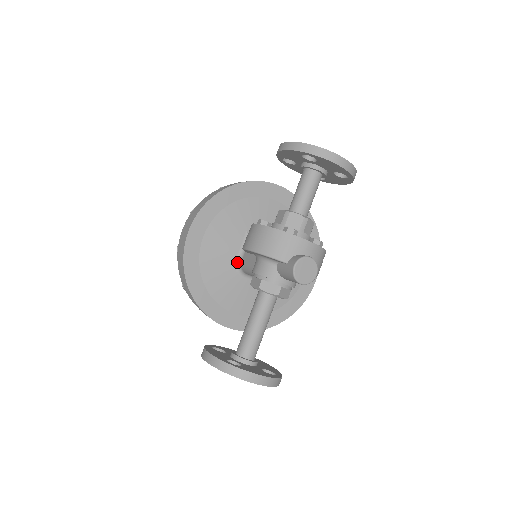
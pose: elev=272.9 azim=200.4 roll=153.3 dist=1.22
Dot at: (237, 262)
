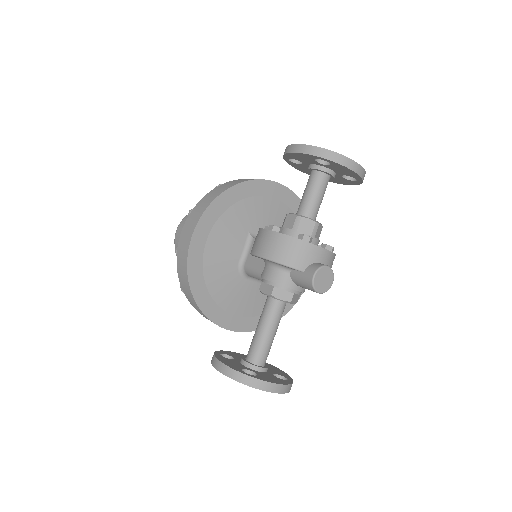
Dot at: (240, 264)
